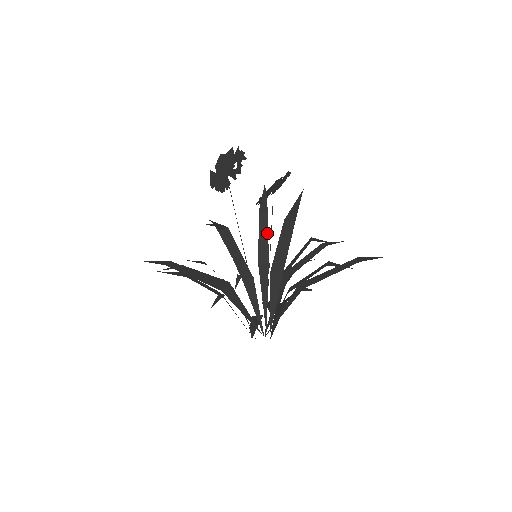
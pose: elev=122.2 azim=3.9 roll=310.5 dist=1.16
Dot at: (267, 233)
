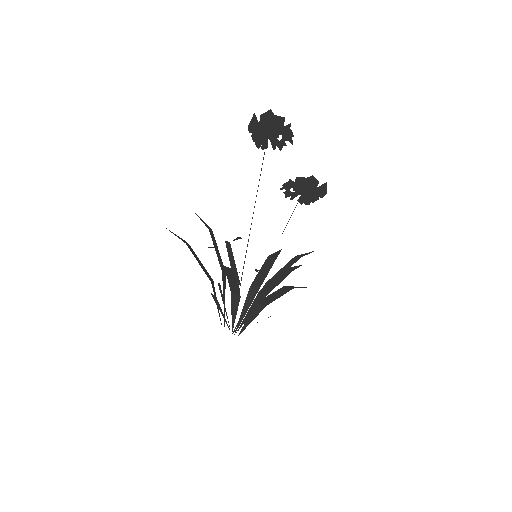
Dot at: (268, 271)
